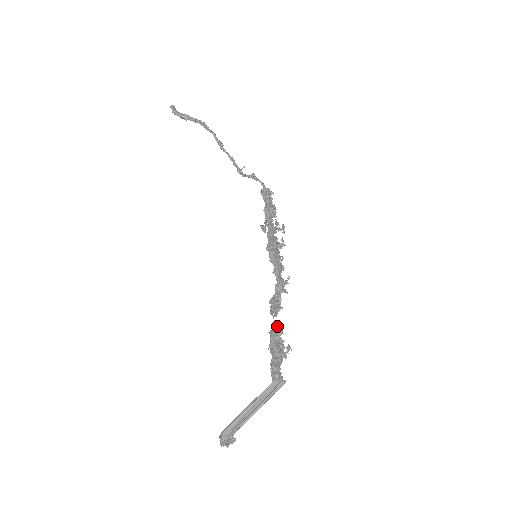
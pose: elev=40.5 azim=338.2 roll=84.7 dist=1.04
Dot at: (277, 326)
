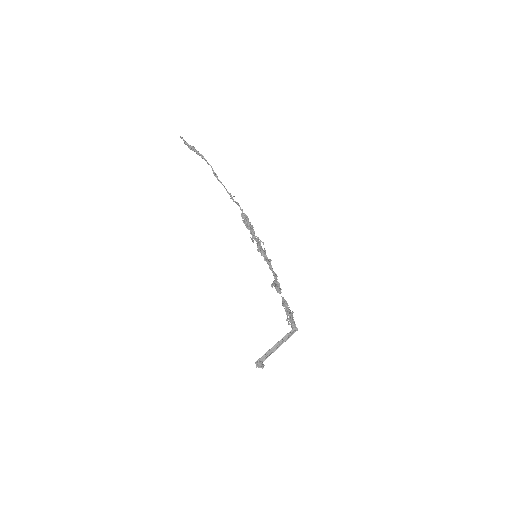
Dot at: (284, 299)
